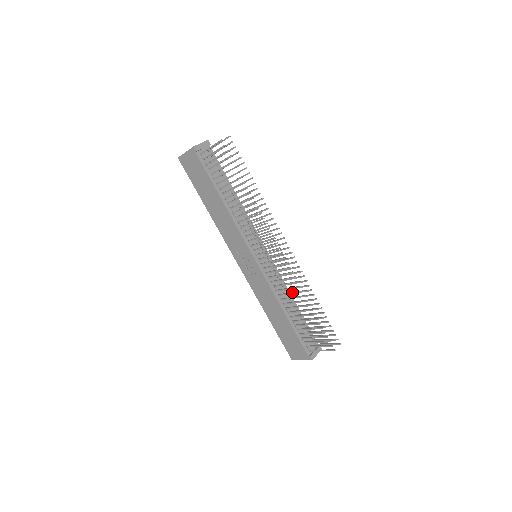
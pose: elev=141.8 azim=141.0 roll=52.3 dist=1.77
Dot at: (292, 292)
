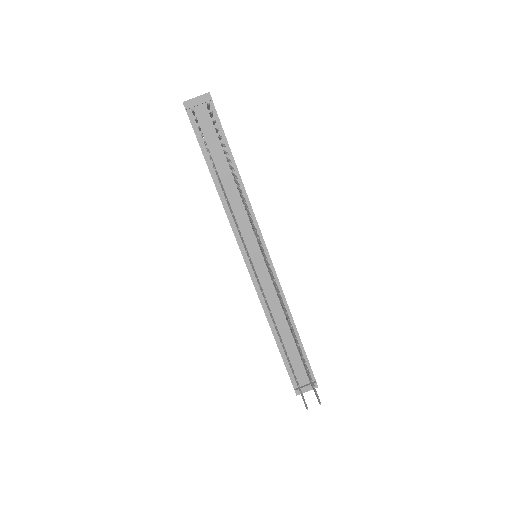
Dot at: occluded
